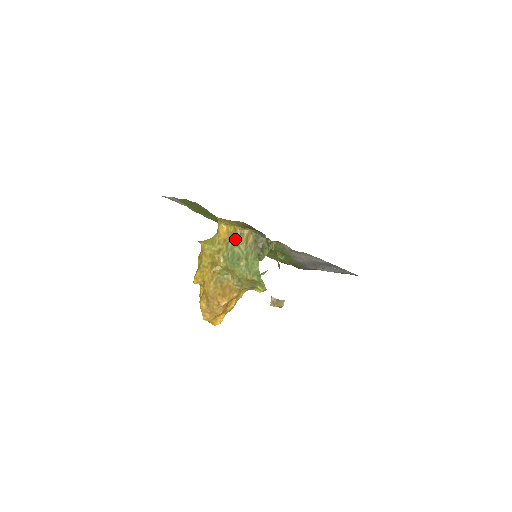
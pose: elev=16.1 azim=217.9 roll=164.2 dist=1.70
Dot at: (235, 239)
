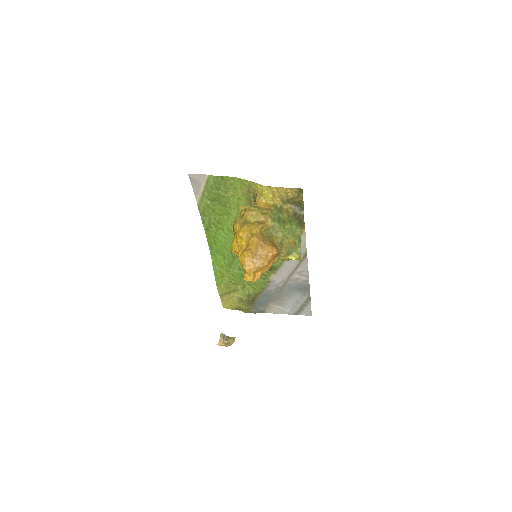
Dot at: (277, 209)
